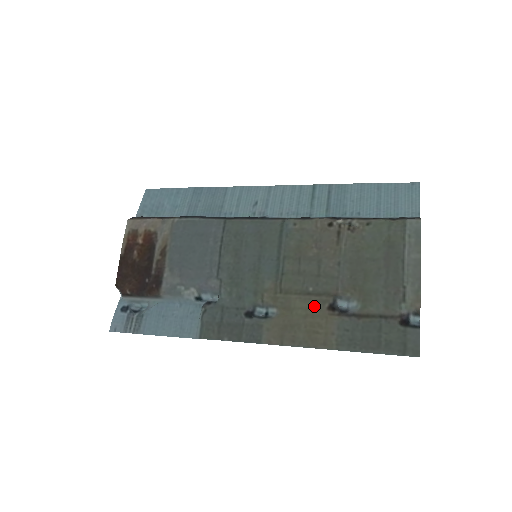
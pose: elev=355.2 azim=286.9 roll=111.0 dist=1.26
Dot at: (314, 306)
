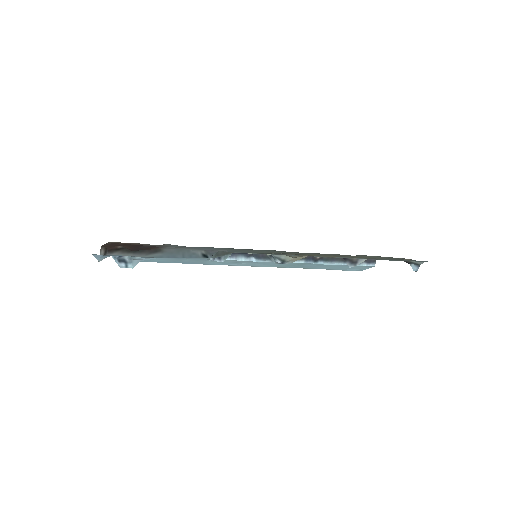
Dot at: occluded
